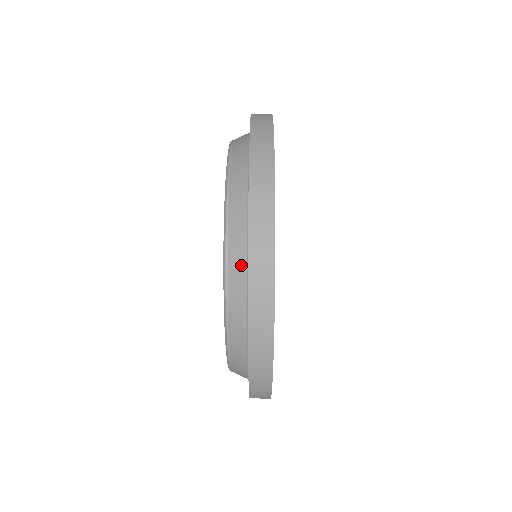
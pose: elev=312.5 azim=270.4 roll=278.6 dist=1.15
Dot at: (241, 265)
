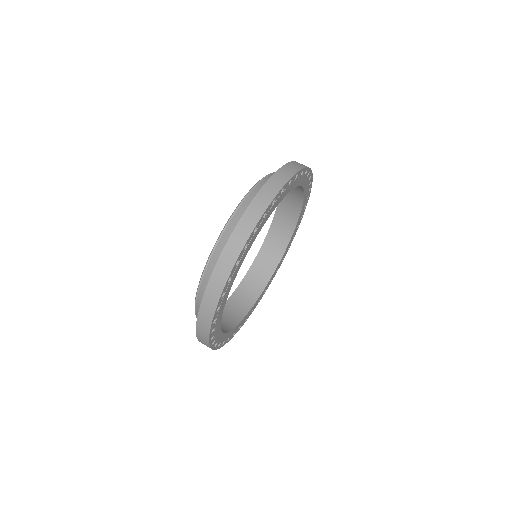
Dot at: occluded
